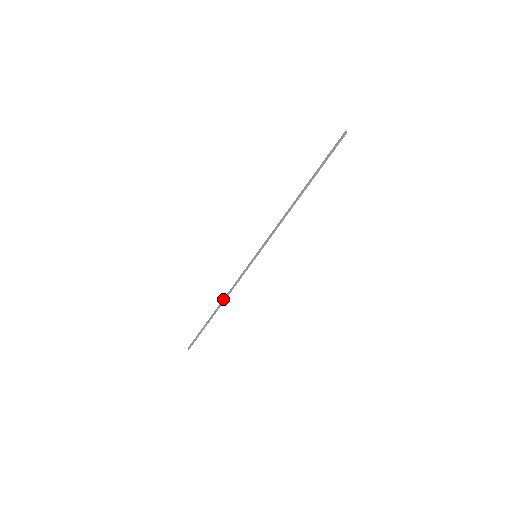
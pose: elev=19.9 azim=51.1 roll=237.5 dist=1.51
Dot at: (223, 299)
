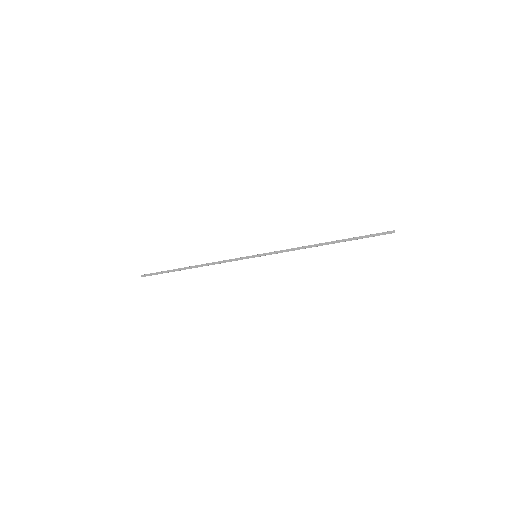
Dot at: (203, 264)
